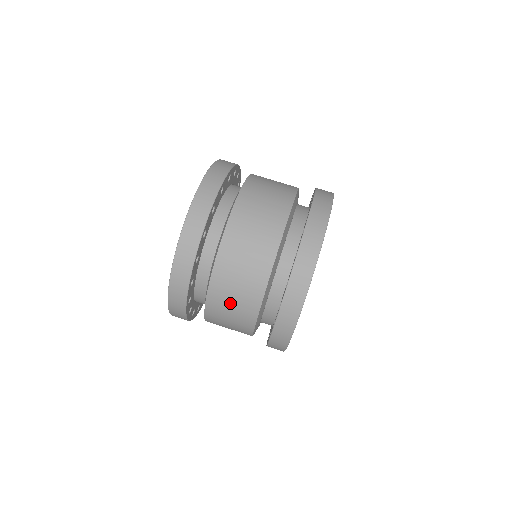
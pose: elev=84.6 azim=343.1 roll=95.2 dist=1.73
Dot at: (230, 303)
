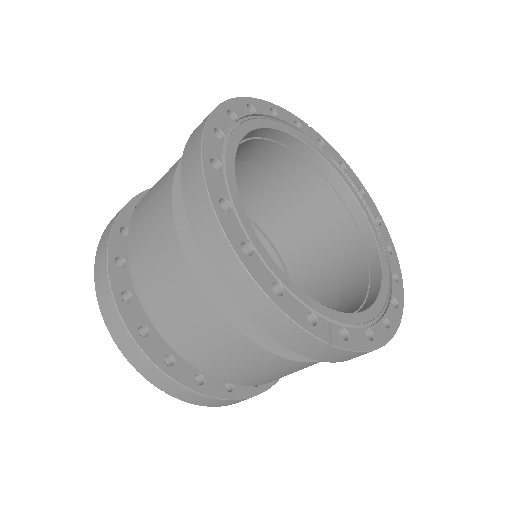
Dot at: (147, 240)
